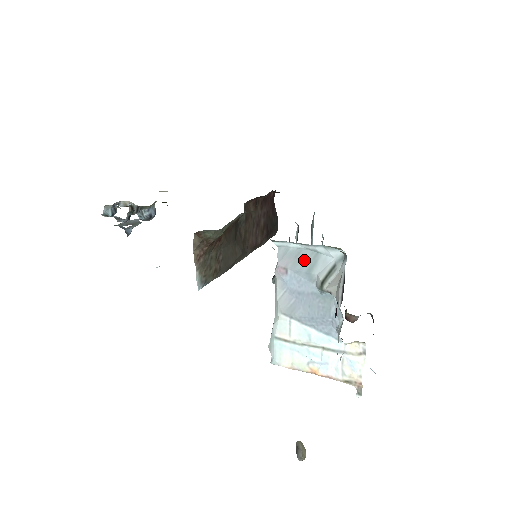
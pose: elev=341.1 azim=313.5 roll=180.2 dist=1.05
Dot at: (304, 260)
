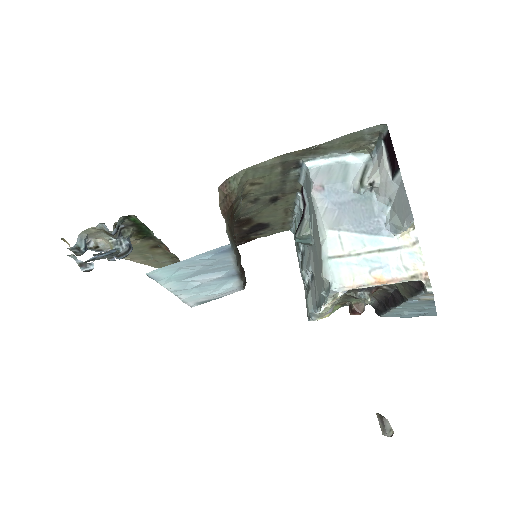
Dot at: (336, 173)
